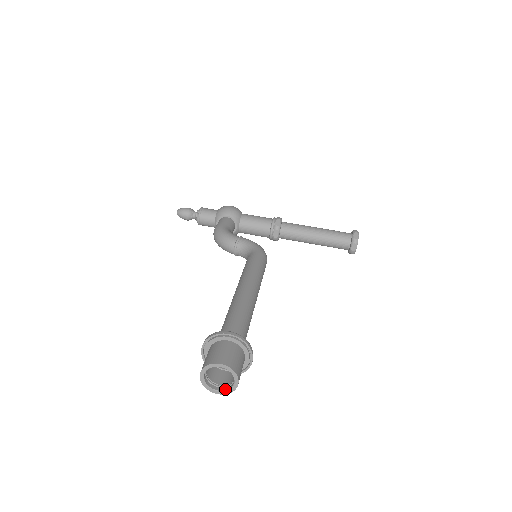
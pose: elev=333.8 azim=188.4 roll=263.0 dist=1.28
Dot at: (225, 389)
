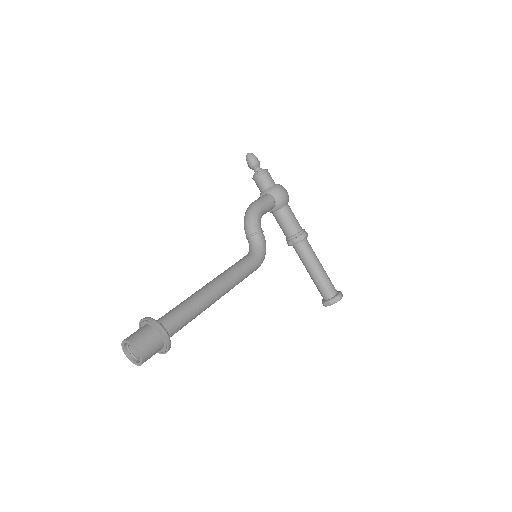
Dot at: (131, 358)
